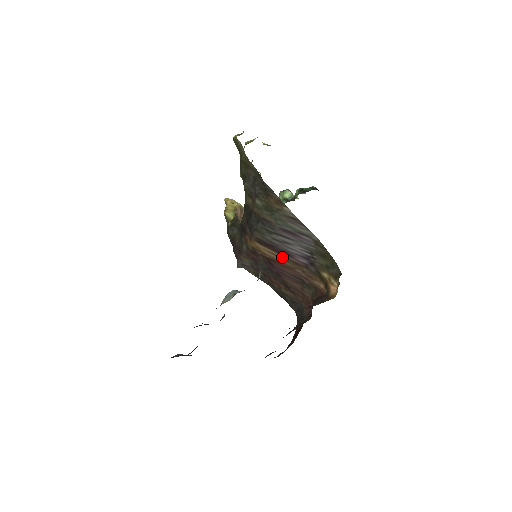
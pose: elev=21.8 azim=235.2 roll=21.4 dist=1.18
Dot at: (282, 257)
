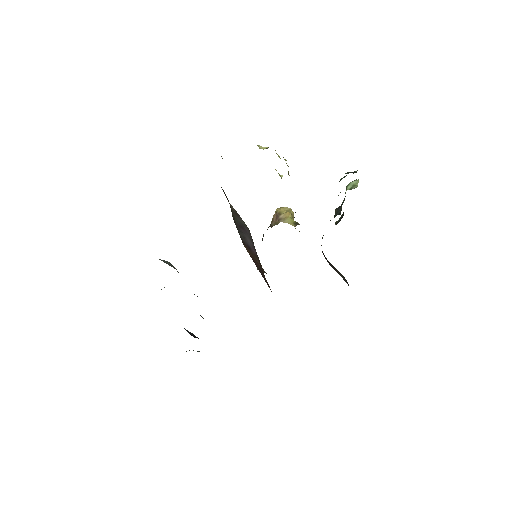
Dot at: (250, 252)
